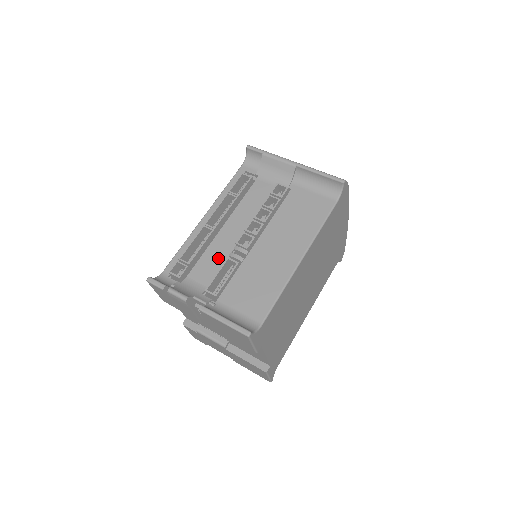
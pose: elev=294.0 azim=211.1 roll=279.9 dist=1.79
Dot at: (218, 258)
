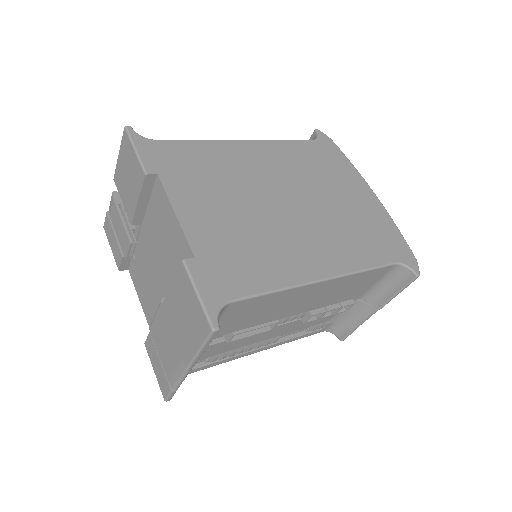
Dot at: occluded
